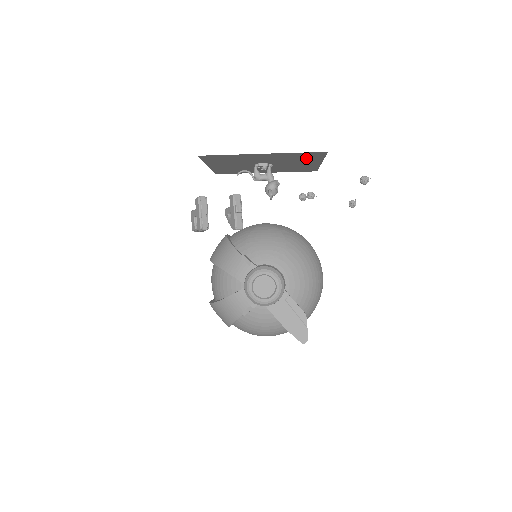
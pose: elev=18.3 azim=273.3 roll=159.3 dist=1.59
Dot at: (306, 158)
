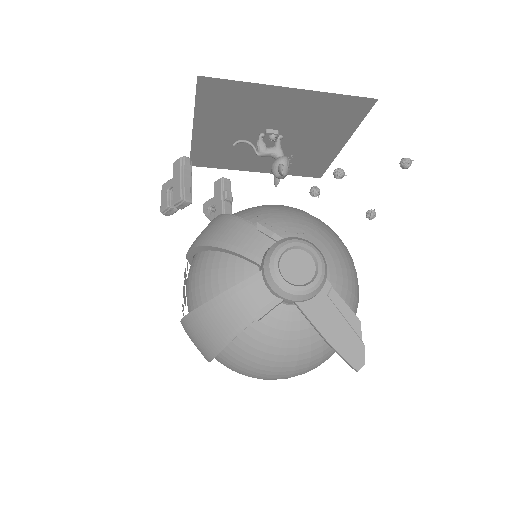
Dot at: (336, 122)
